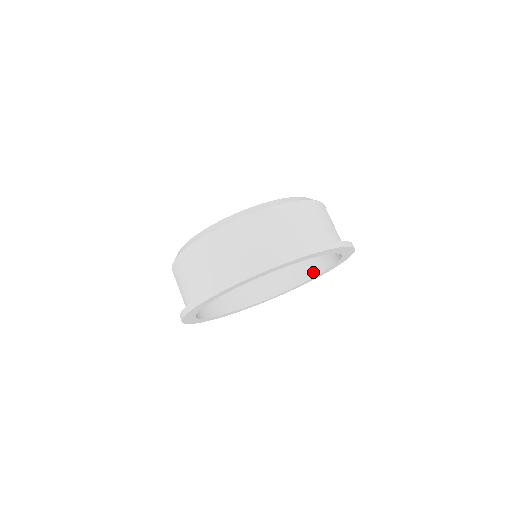
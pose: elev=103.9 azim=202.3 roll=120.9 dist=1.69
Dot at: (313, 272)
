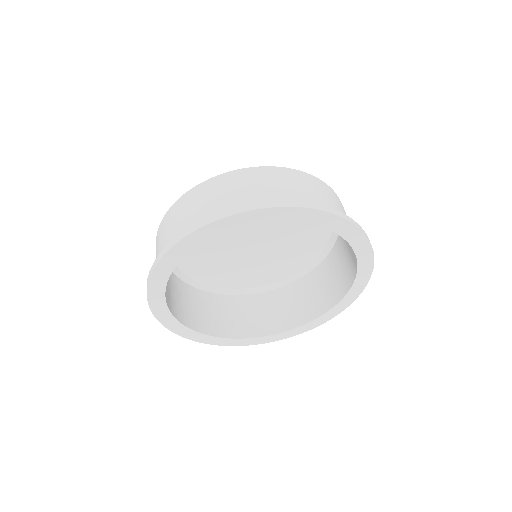
Dot at: (264, 331)
